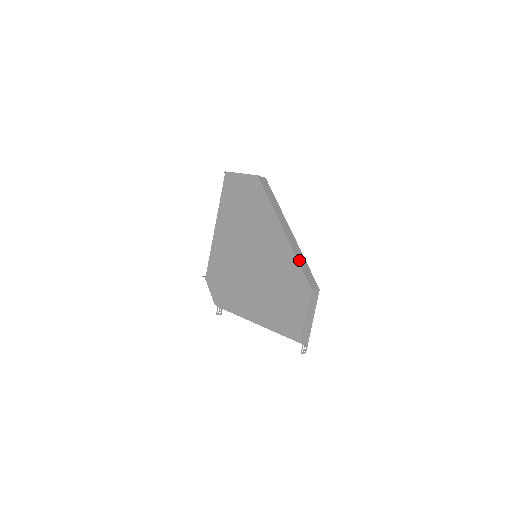
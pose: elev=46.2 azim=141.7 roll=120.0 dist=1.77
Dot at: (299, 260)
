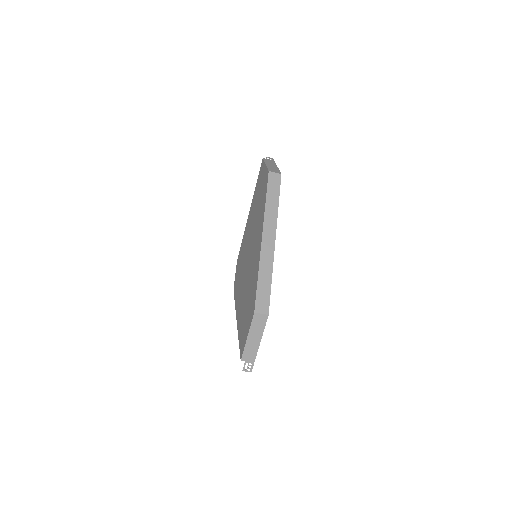
Dot at: (260, 277)
